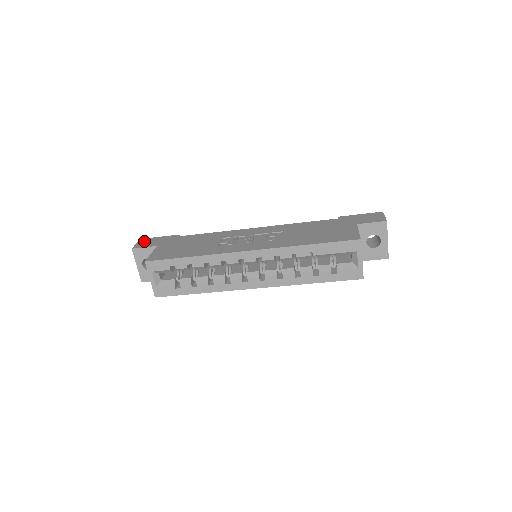
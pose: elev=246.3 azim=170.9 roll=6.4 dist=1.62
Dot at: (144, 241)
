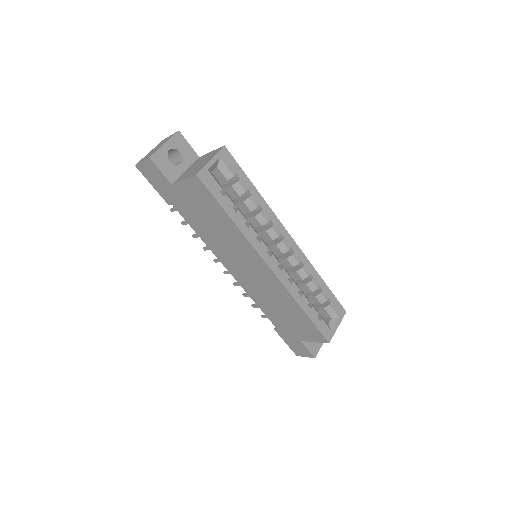
Dot at: occluded
